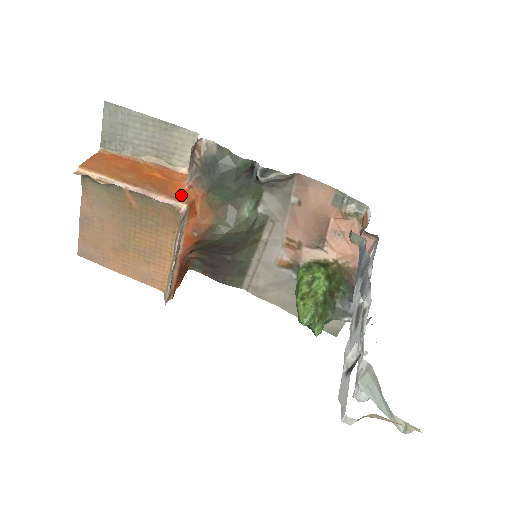
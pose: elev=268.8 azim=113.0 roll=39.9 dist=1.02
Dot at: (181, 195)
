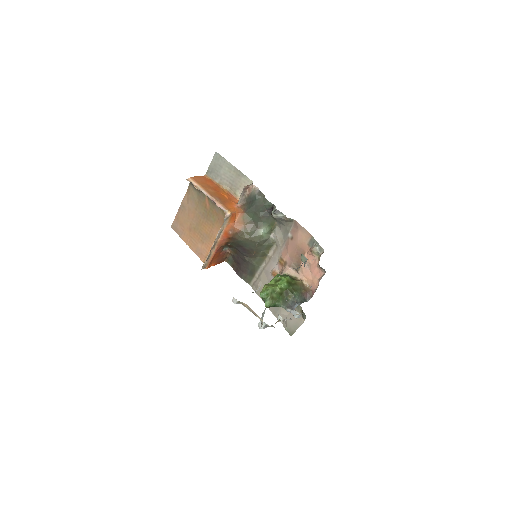
Dot at: (231, 208)
